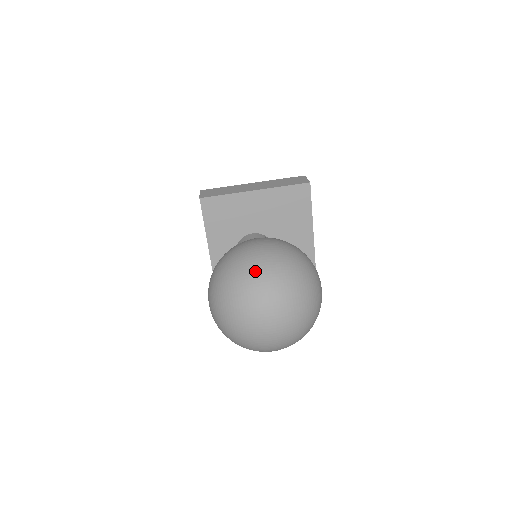
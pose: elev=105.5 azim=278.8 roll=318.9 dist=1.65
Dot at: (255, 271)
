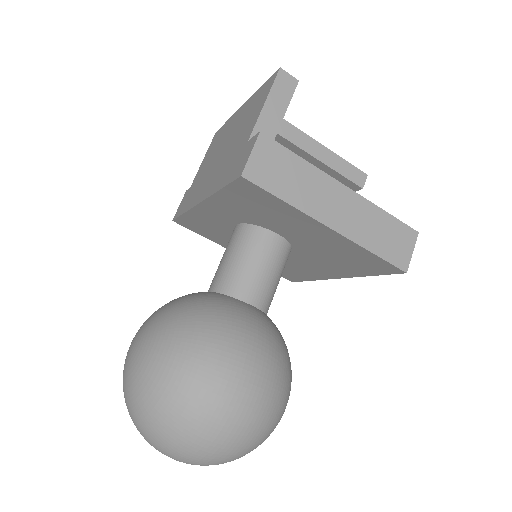
Dot at: (200, 438)
